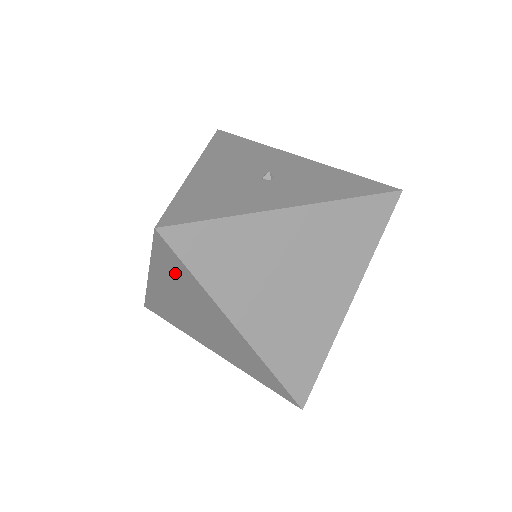
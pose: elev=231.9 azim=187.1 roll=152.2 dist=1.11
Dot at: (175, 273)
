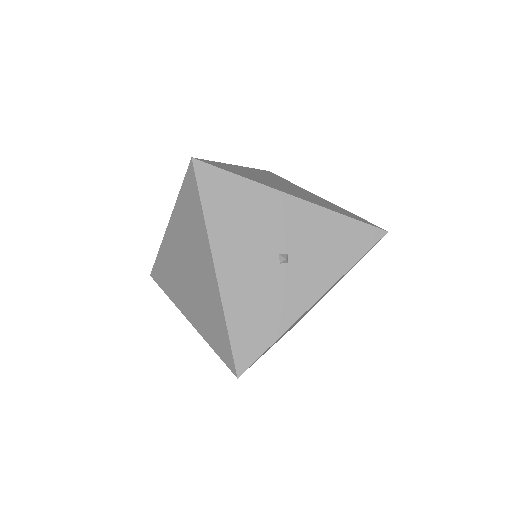
Dot at: occluded
